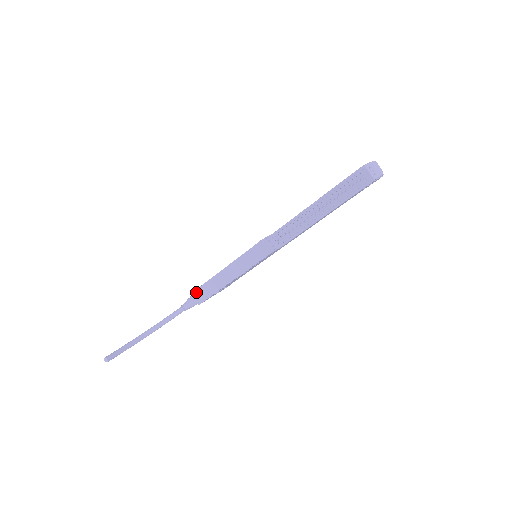
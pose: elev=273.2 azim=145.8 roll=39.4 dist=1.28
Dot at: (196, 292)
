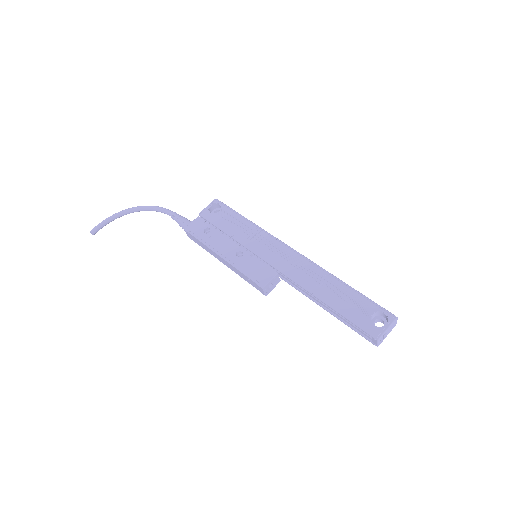
Dot at: (189, 234)
